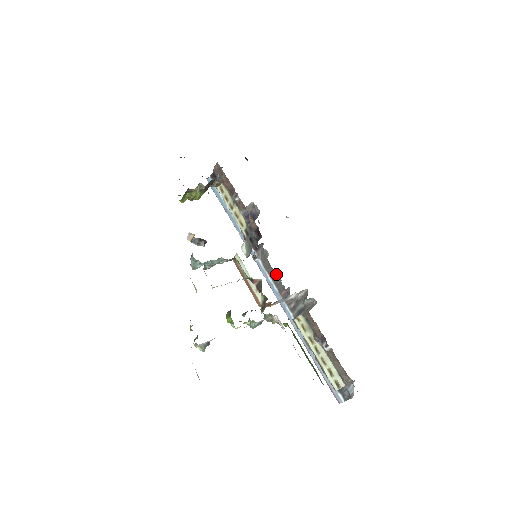
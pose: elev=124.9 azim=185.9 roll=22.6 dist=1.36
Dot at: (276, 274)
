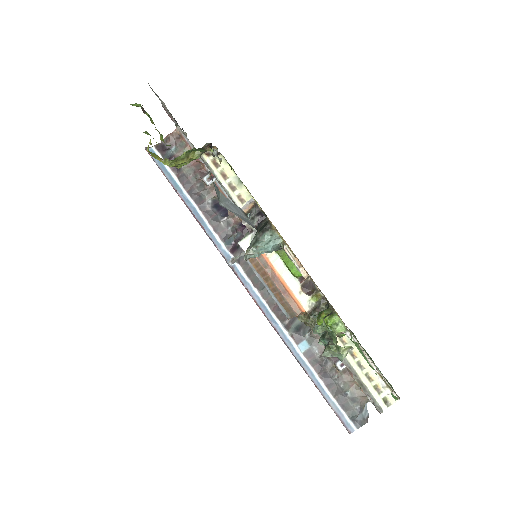
Dot at: occluded
